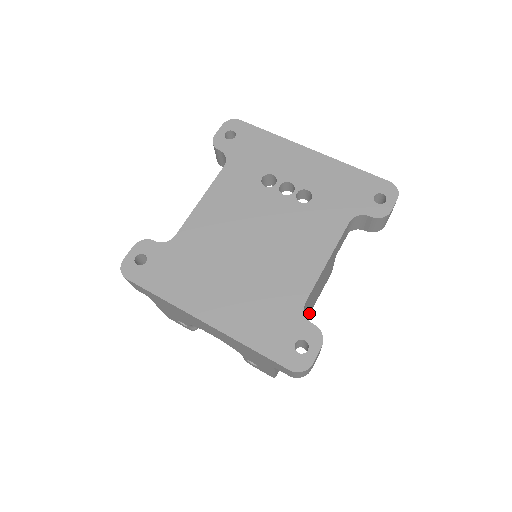
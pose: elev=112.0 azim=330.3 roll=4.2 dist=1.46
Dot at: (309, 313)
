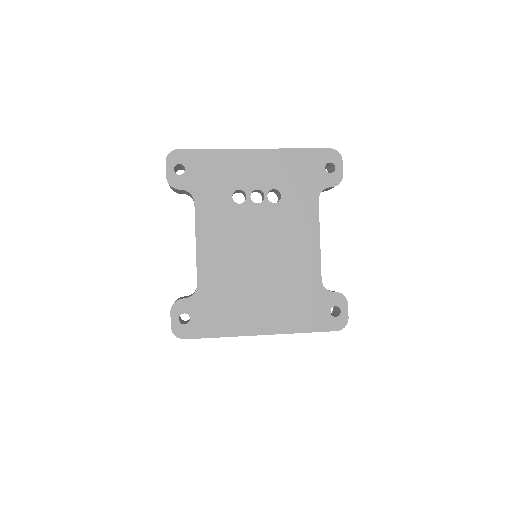
Dot at: occluded
